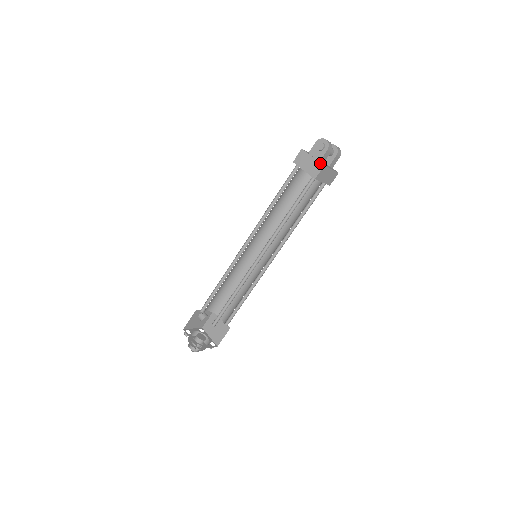
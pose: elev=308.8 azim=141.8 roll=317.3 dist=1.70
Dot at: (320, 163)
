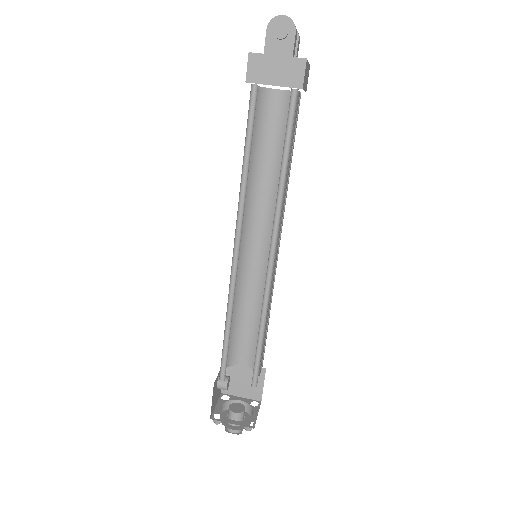
Dot at: (297, 59)
